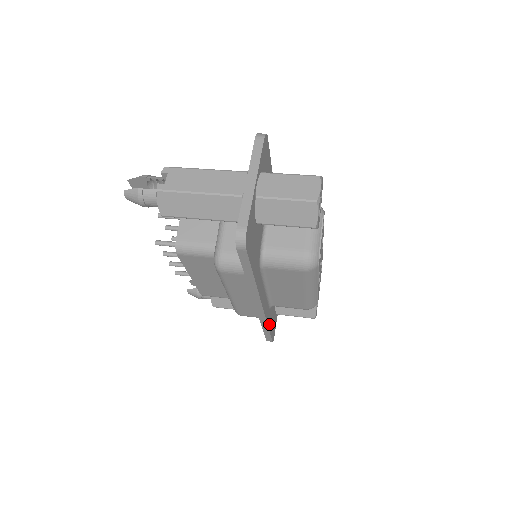
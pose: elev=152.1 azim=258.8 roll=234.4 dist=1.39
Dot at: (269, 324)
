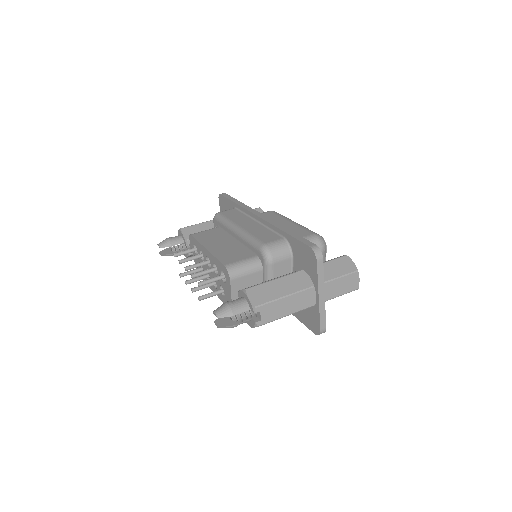
Dot at: occluded
